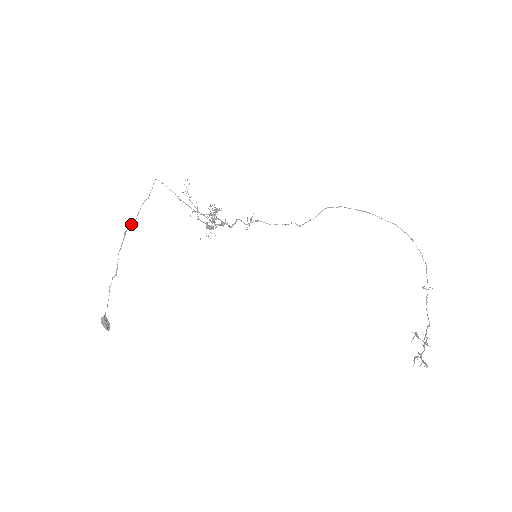
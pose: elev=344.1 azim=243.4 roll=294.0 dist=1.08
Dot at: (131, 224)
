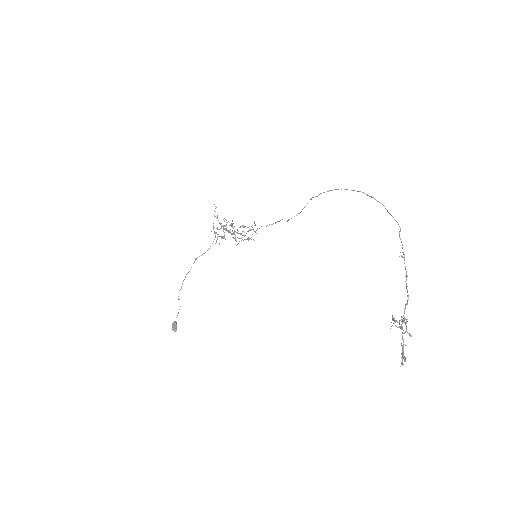
Dot at: (203, 253)
